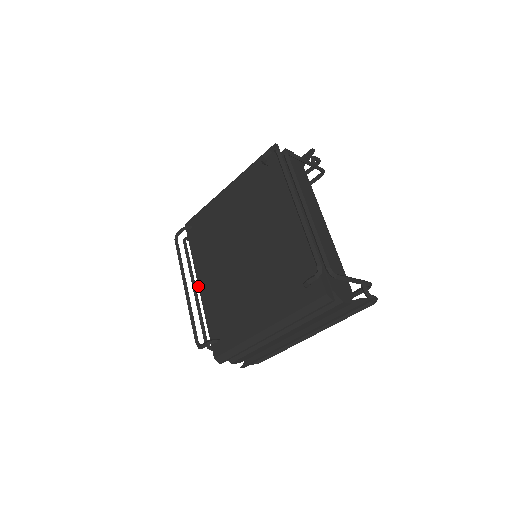
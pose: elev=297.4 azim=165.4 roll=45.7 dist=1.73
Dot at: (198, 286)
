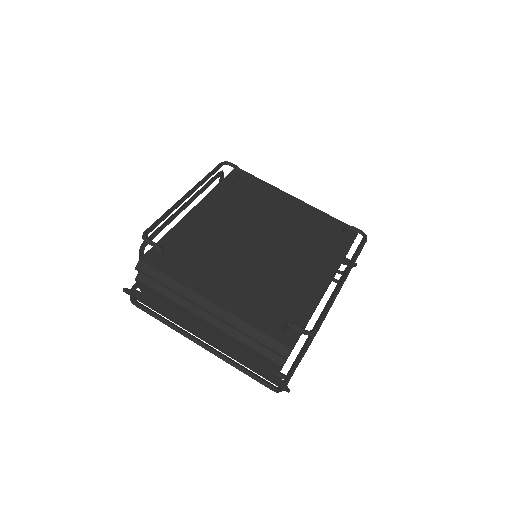
Dot at: (194, 207)
